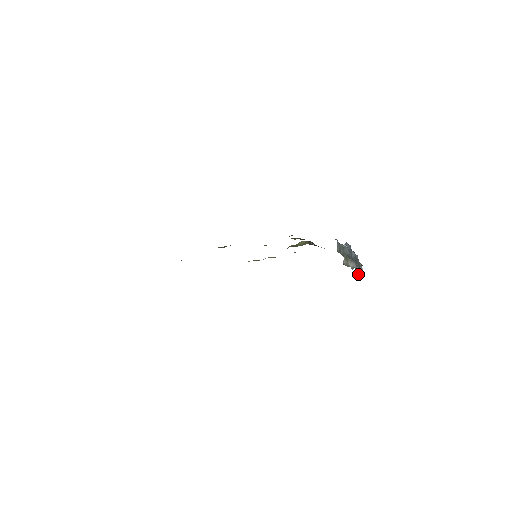
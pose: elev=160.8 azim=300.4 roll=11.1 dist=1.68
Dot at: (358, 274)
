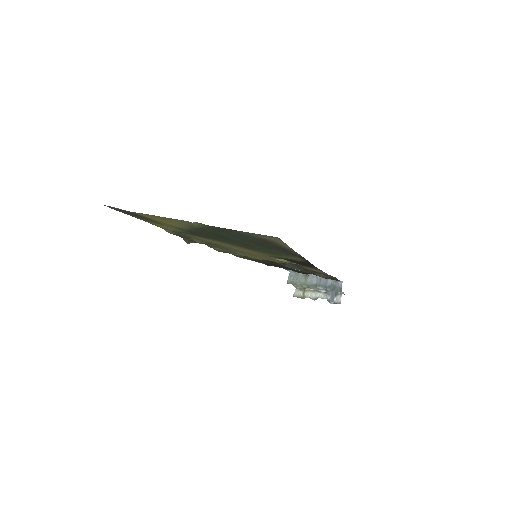
Dot at: (332, 302)
